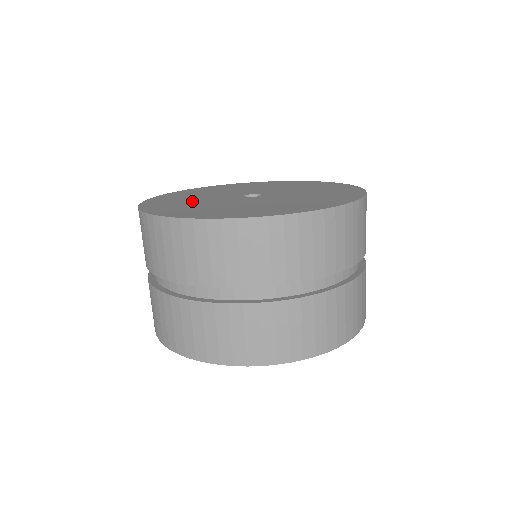
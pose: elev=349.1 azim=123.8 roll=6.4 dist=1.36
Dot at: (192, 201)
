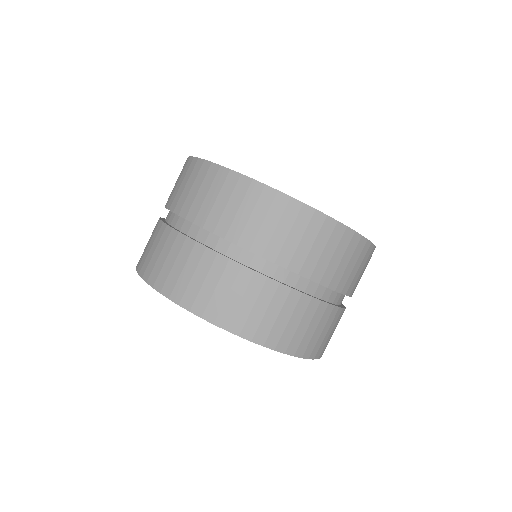
Dot at: occluded
